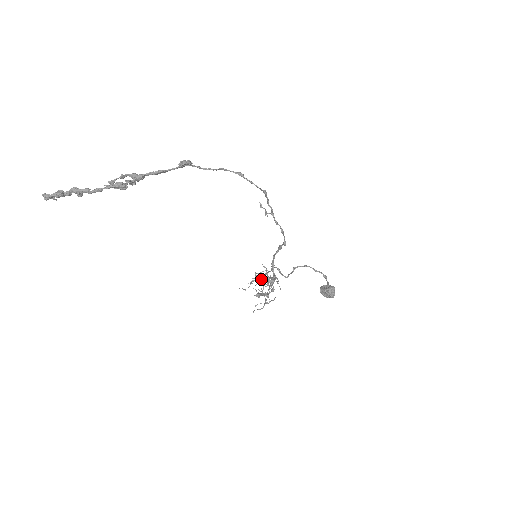
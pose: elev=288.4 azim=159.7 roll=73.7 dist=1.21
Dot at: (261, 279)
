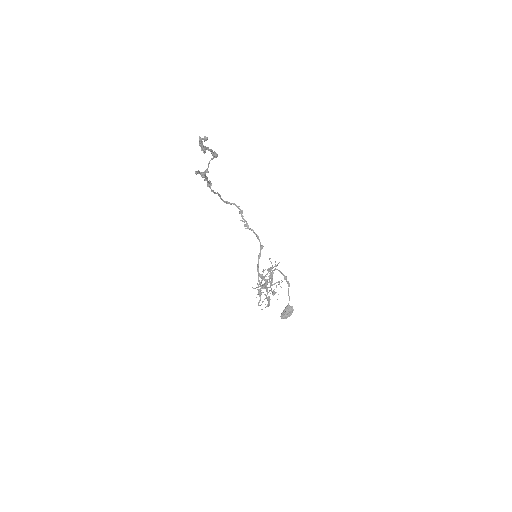
Dot at: occluded
